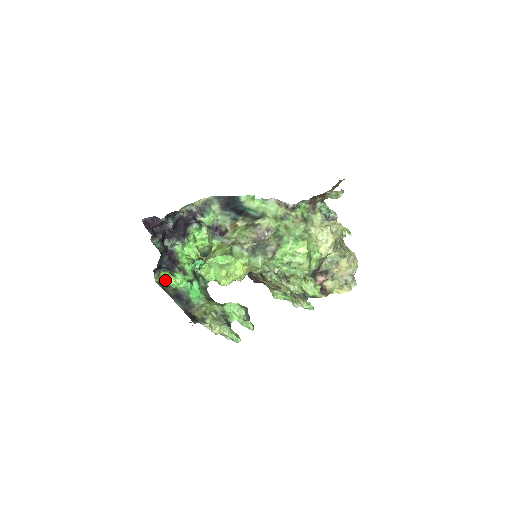
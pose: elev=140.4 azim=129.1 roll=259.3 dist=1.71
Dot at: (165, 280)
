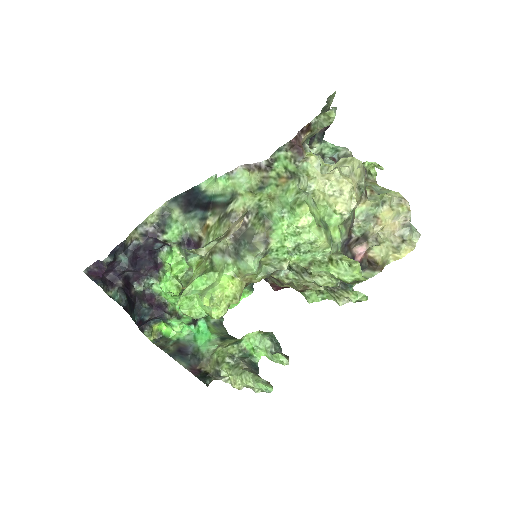
Dot at: (163, 334)
